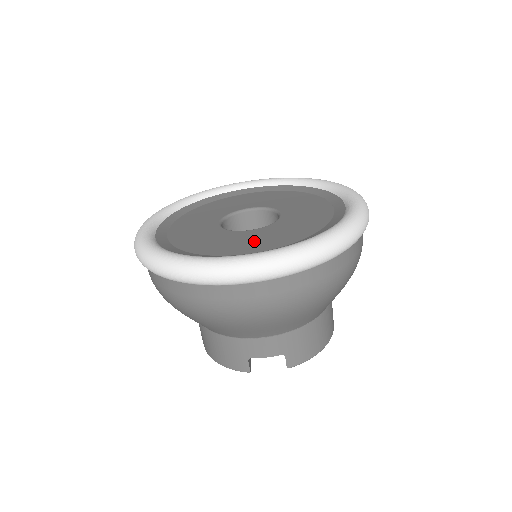
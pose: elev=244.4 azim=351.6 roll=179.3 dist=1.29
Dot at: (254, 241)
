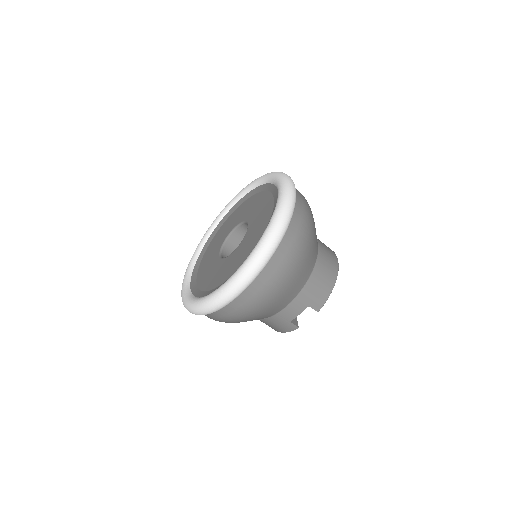
Dot at: (236, 260)
